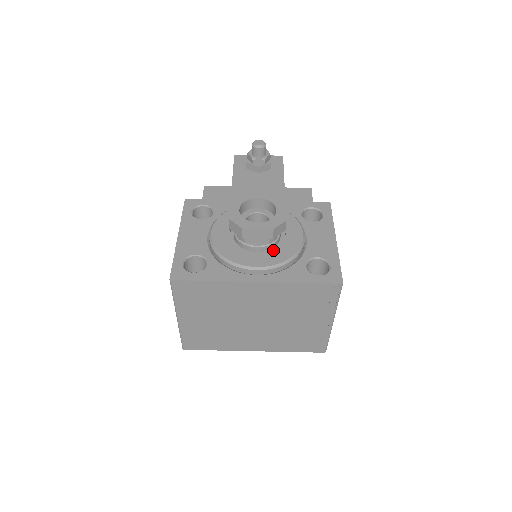
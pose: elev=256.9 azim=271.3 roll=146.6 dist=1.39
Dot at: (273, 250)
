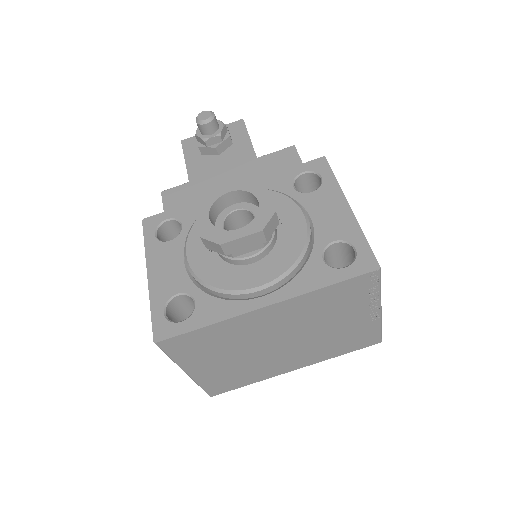
Dot at: (273, 254)
